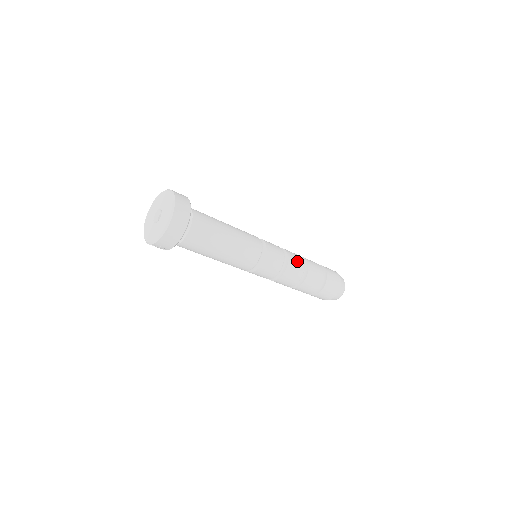
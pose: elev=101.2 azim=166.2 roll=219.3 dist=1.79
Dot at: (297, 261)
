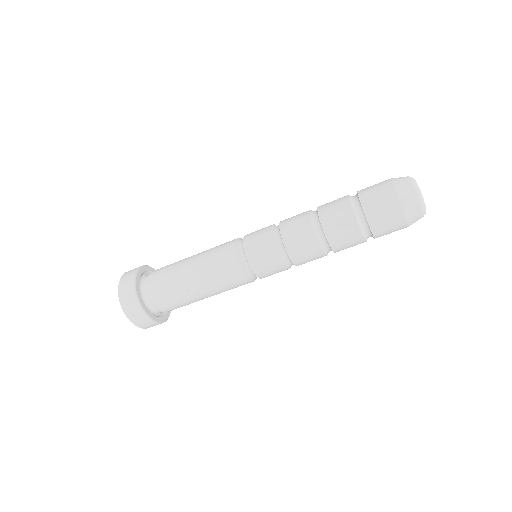
Dot at: (298, 229)
